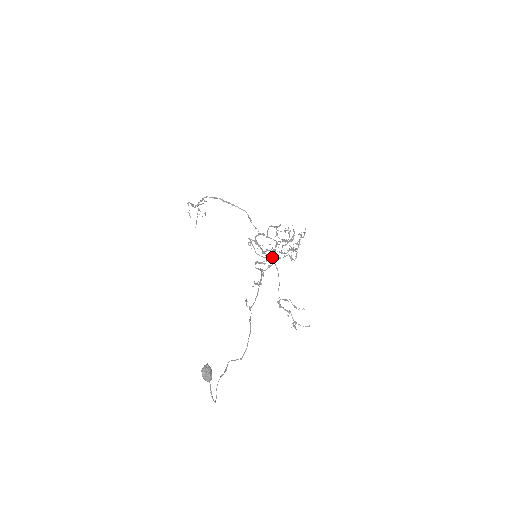
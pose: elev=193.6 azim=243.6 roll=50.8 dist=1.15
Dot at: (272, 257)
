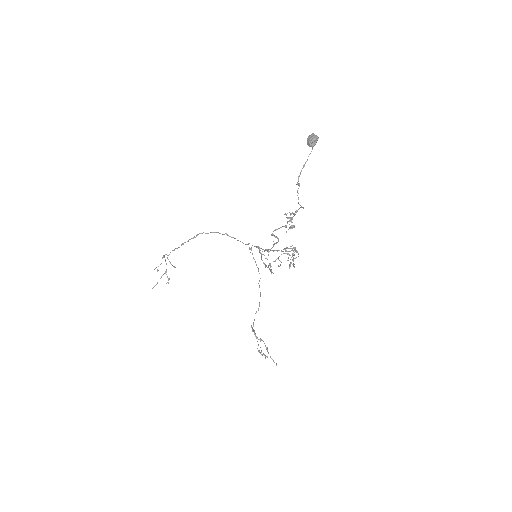
Dot at: (293, 225)
